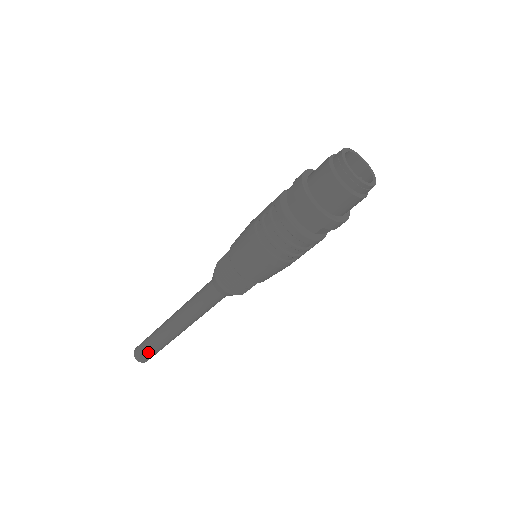
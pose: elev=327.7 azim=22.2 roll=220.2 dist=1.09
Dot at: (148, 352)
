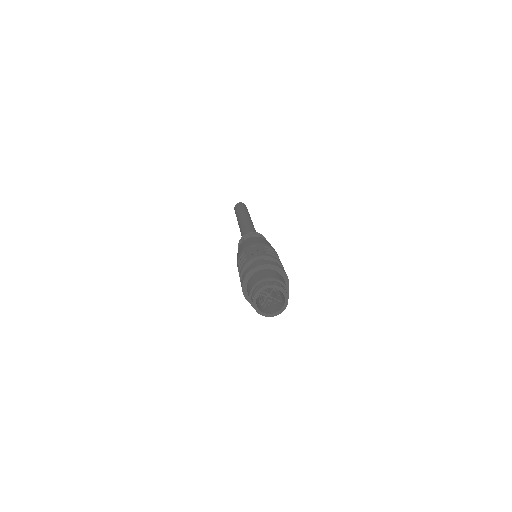
Dot at: occluded
